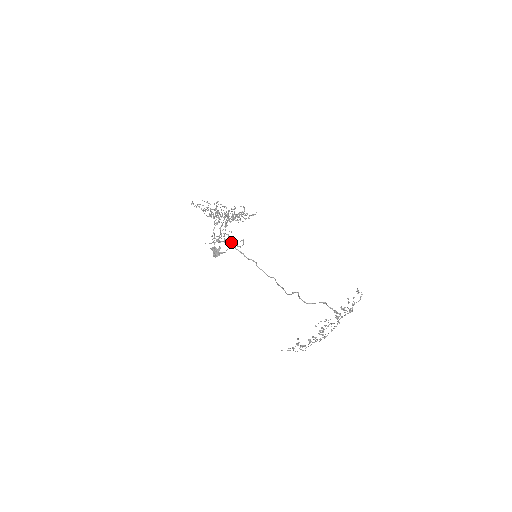
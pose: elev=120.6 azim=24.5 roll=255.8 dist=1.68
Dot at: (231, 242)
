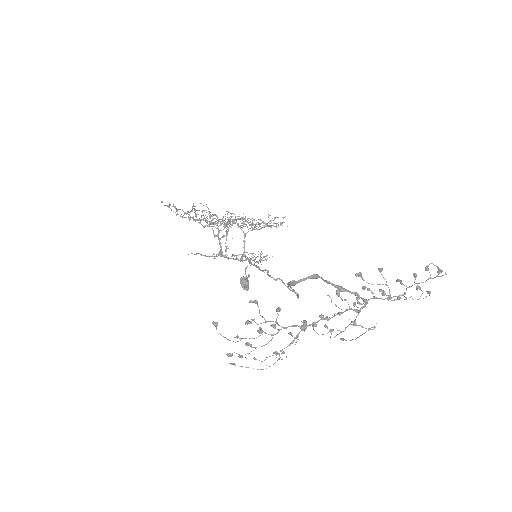
Dot at: (248, 259)
